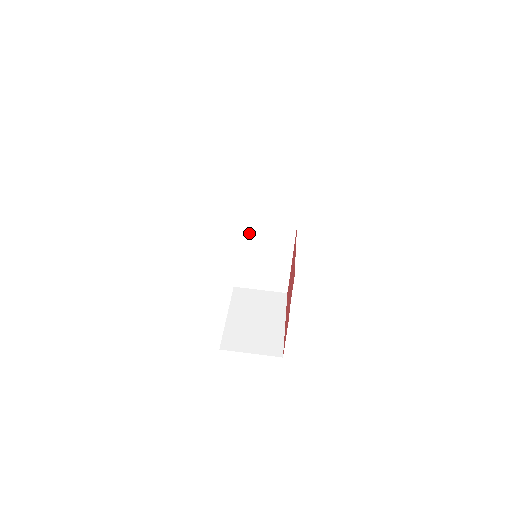
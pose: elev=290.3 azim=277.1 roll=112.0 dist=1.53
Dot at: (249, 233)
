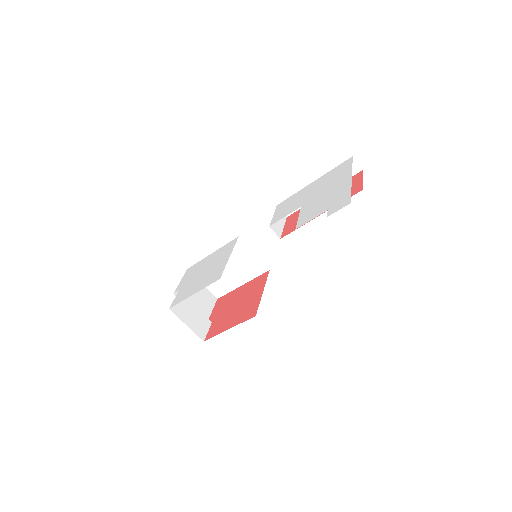
Dot at: occluded
